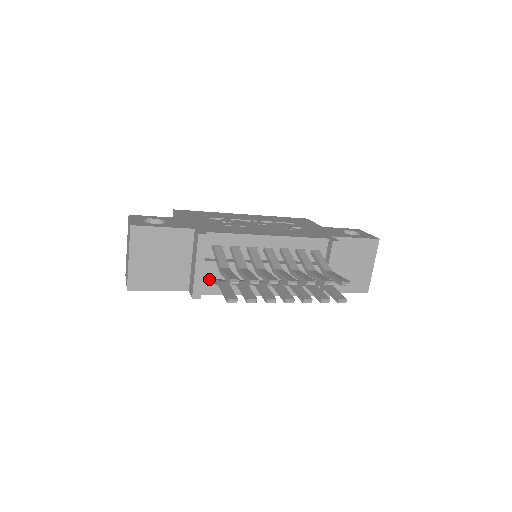
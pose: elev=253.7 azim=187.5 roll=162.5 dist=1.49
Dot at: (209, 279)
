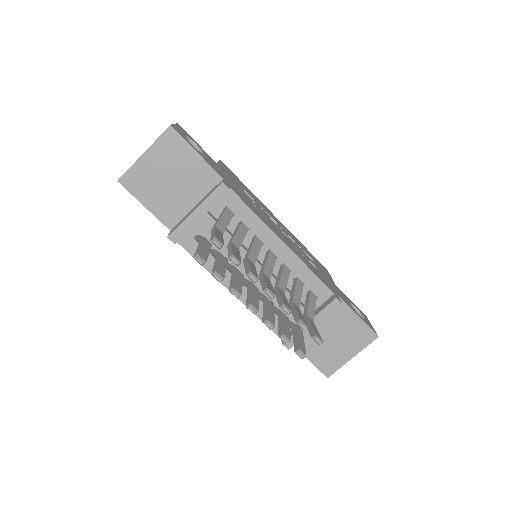
Dot at: (197, 234)
